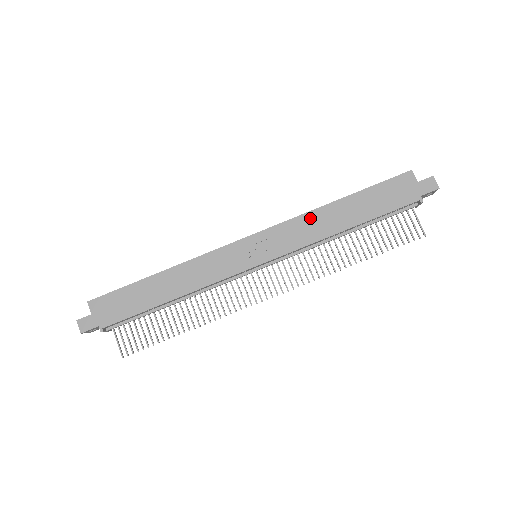
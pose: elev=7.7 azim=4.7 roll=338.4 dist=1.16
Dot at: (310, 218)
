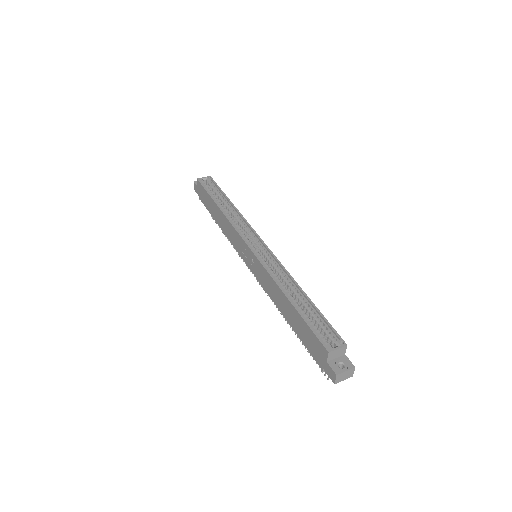
Dot at: (272, 283)
